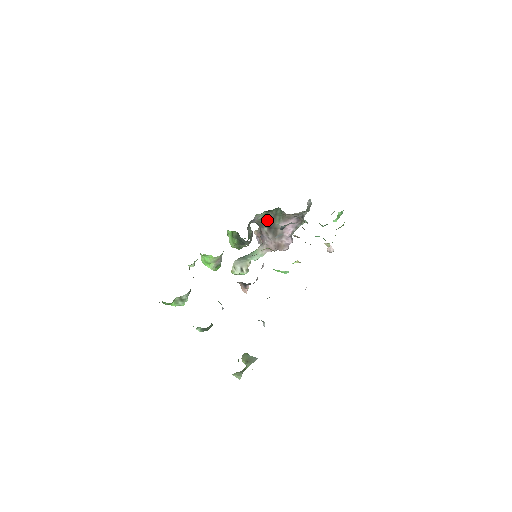
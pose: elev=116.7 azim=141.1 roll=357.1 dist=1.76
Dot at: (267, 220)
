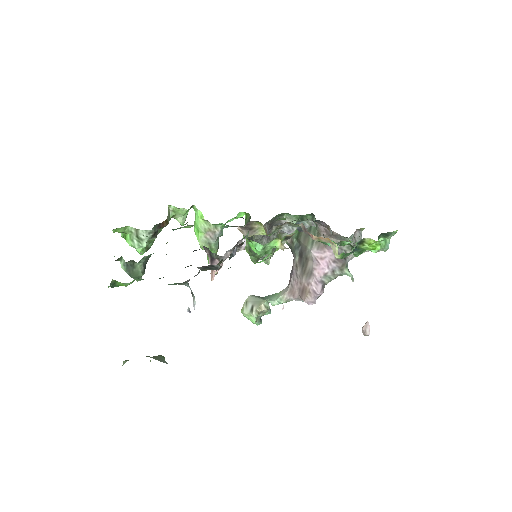
Dot at: (299, 237)
